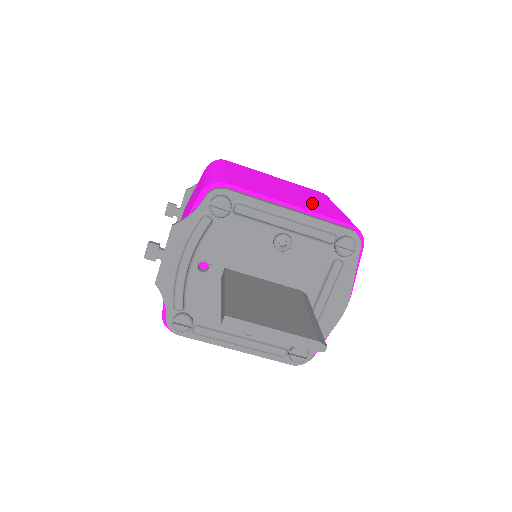
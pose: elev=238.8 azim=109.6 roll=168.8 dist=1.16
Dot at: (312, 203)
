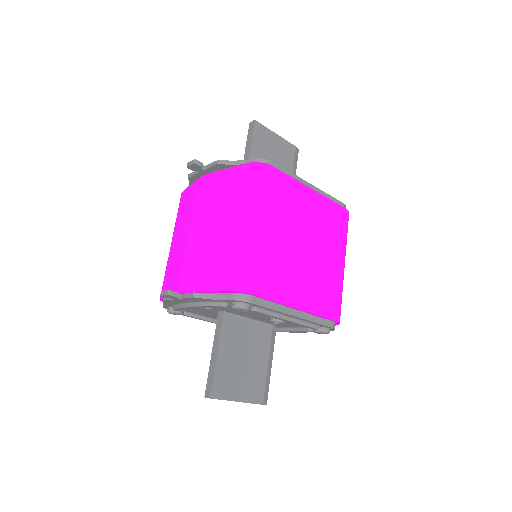
Dot at: (321, 278)
